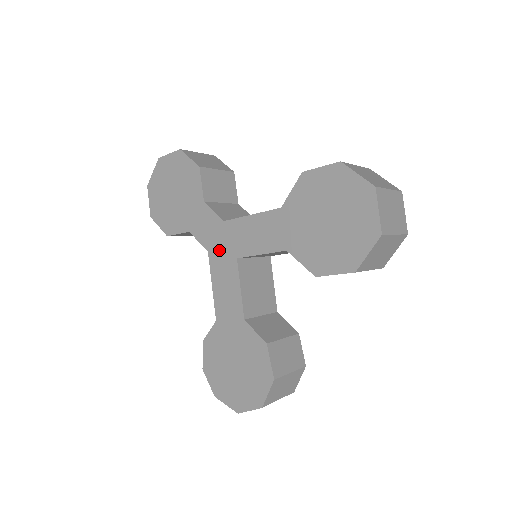
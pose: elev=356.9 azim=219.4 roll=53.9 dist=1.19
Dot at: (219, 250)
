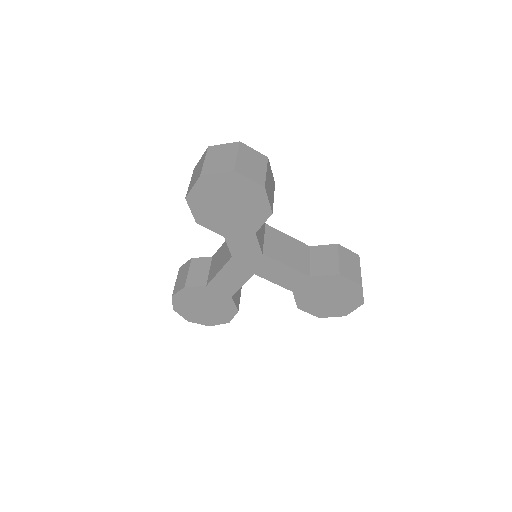
Dot at: (243, 262)
